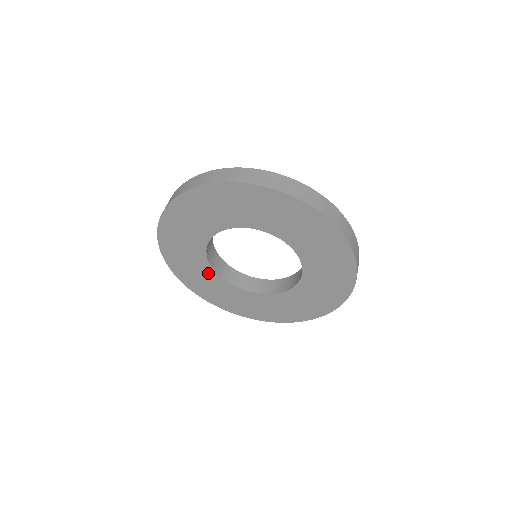
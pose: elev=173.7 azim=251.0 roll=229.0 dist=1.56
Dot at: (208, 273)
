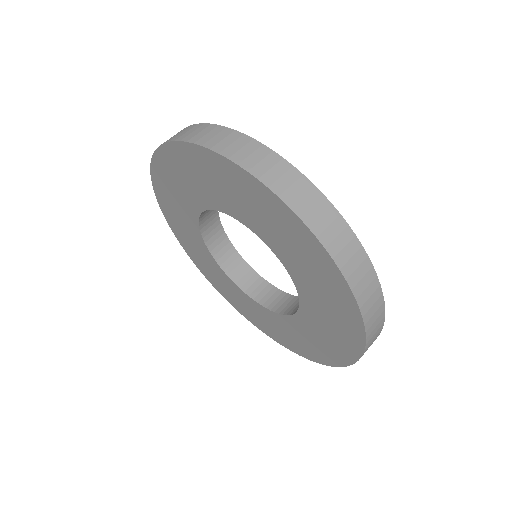
Dot at: (220, 273)
